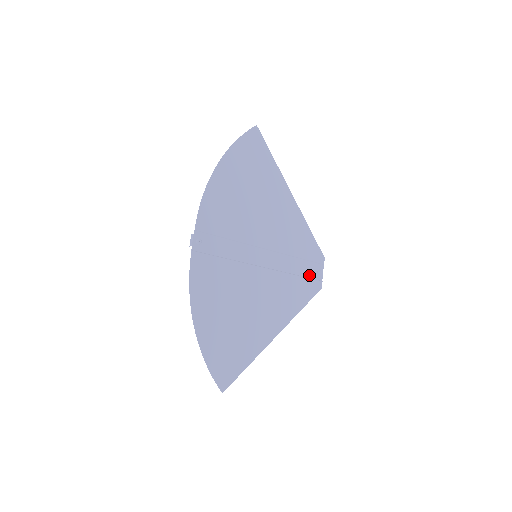
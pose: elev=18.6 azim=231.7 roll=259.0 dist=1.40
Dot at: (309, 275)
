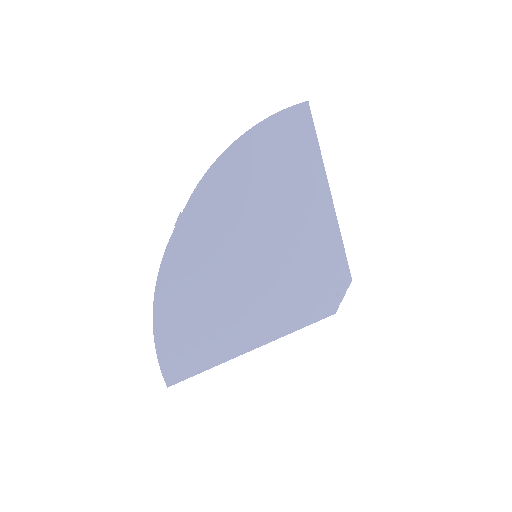
Dot at: (323, 294)
